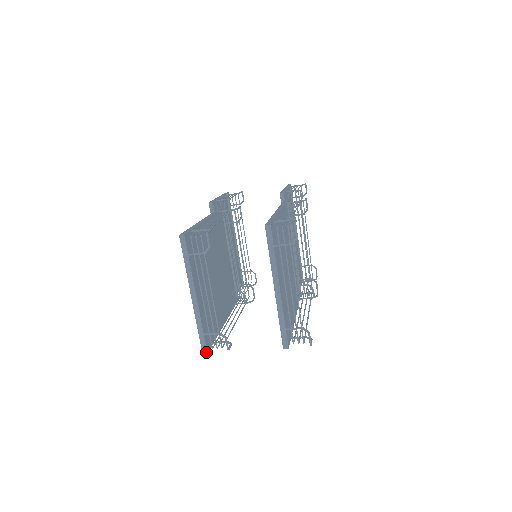
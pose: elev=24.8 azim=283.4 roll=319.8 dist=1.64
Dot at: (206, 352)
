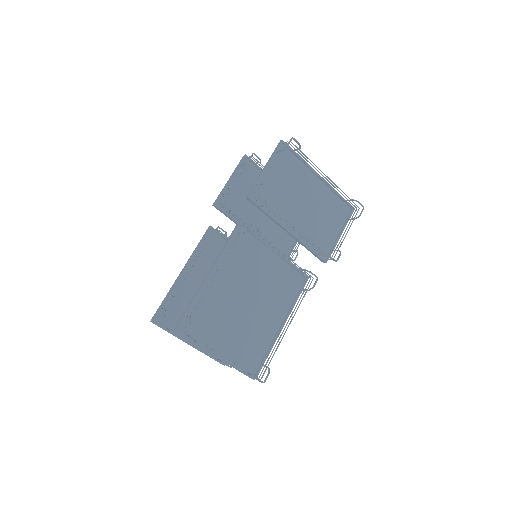
Dot at: occluded
